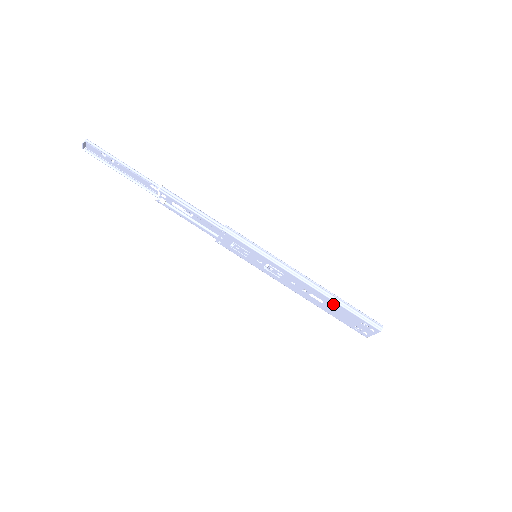
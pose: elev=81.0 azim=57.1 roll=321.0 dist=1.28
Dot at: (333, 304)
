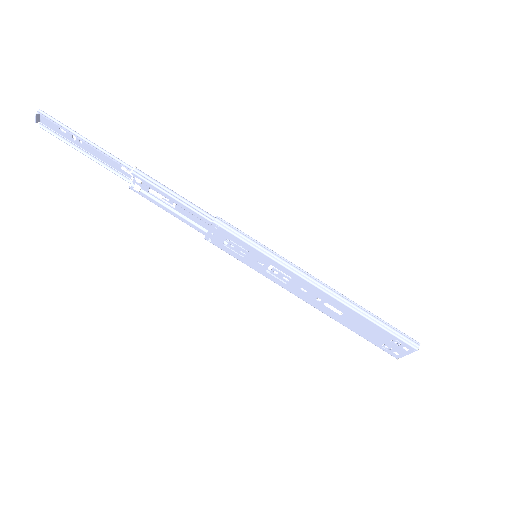
Dot at: (355, 316)
